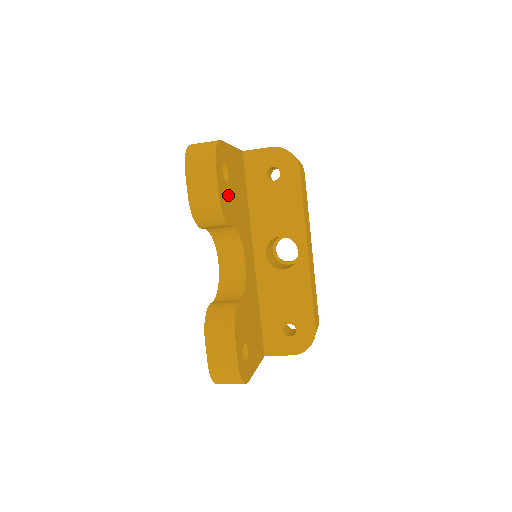
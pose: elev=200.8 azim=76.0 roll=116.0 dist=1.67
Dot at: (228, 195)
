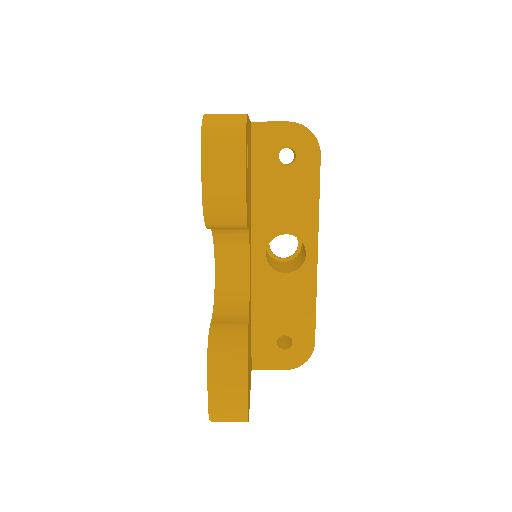
Dot at: occluded
